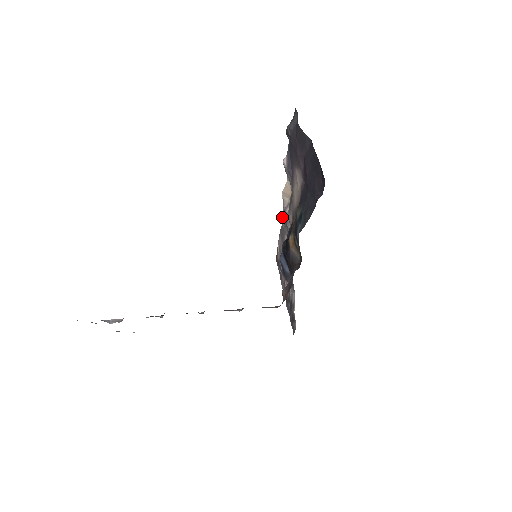
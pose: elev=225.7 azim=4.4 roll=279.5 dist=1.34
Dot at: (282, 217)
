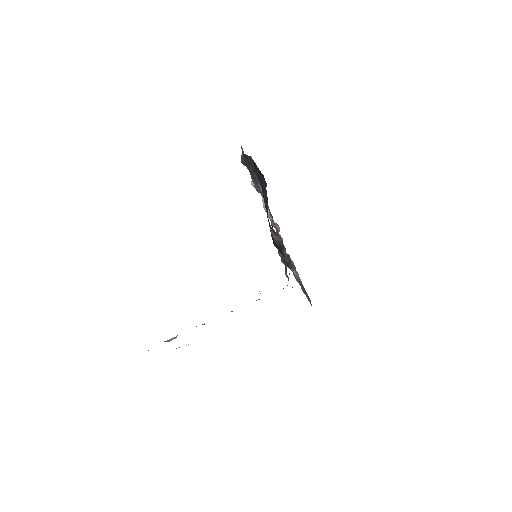
Dot at: occluded
